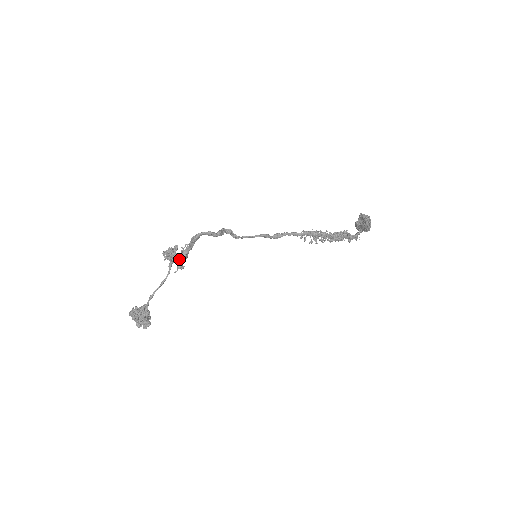
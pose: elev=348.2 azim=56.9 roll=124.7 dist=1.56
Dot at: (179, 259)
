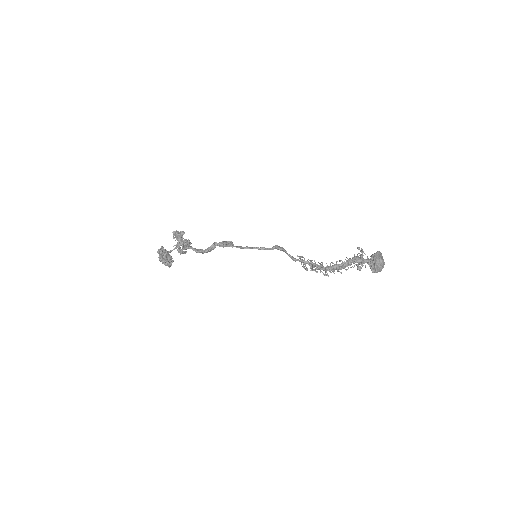
Dot at: occluded
